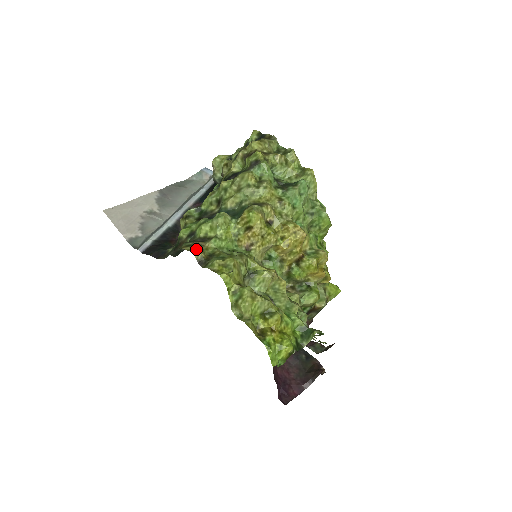
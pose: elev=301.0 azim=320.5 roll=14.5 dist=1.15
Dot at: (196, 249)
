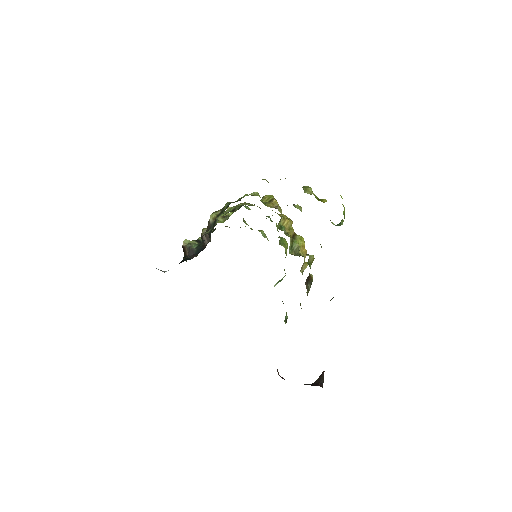
Dot at: (264, 179)
